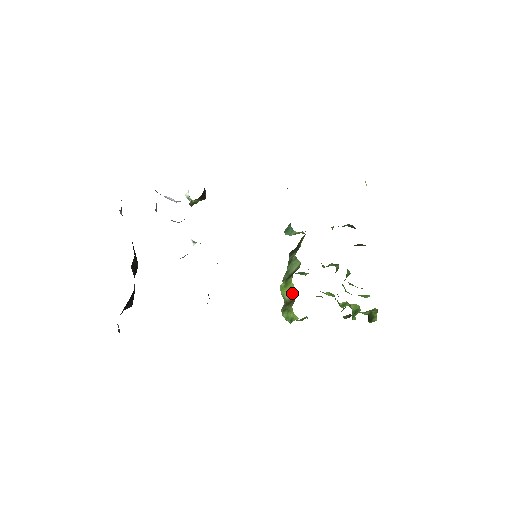
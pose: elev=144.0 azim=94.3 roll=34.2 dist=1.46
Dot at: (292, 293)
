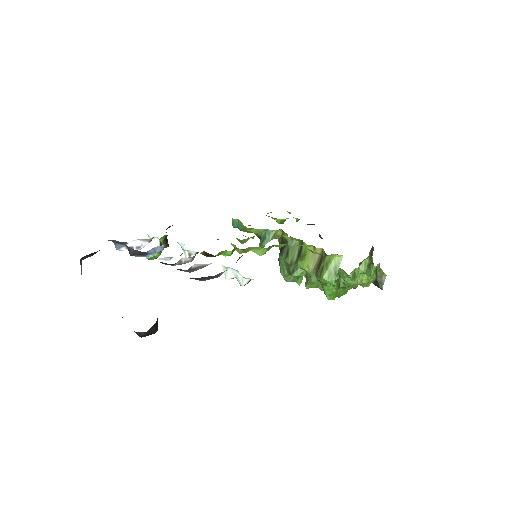
Dot at: (315, 255)
